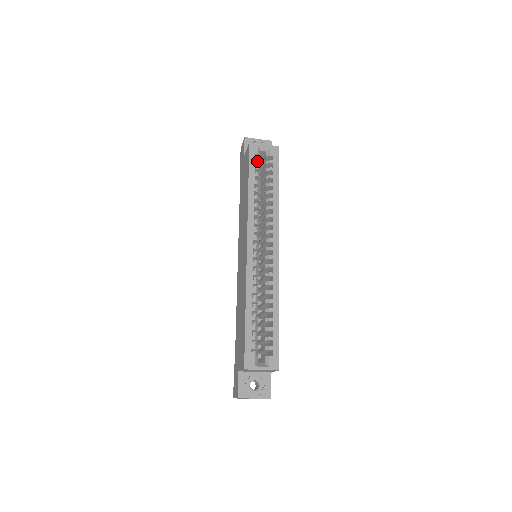
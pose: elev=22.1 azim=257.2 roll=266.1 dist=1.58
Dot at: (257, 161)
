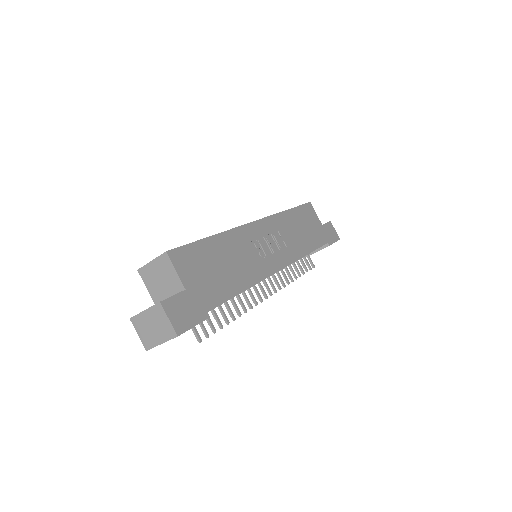
Dot at: occluded
